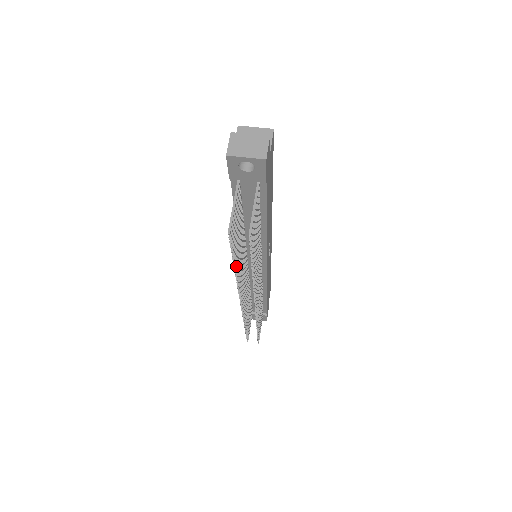
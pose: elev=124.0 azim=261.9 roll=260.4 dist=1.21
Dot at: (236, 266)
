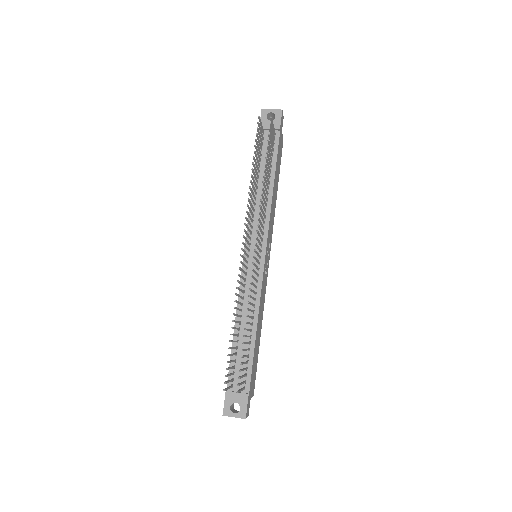
Dot at: (253, 169)
